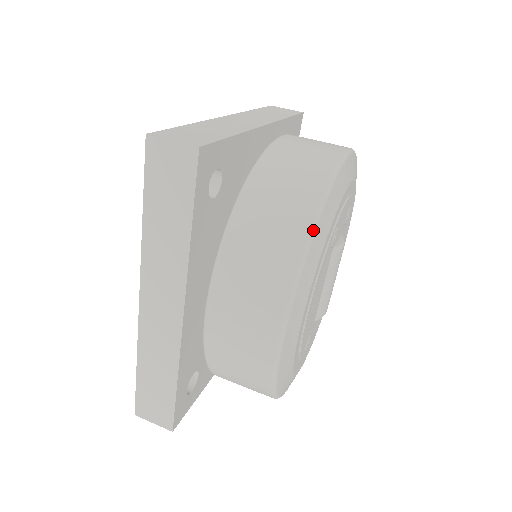
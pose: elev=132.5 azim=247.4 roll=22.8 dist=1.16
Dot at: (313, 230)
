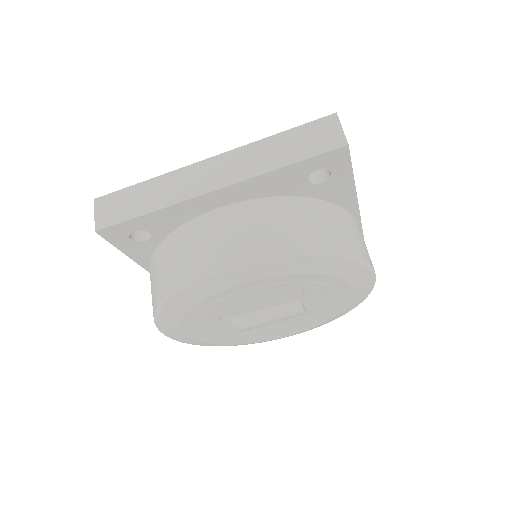
Dot at: (325, 253)
